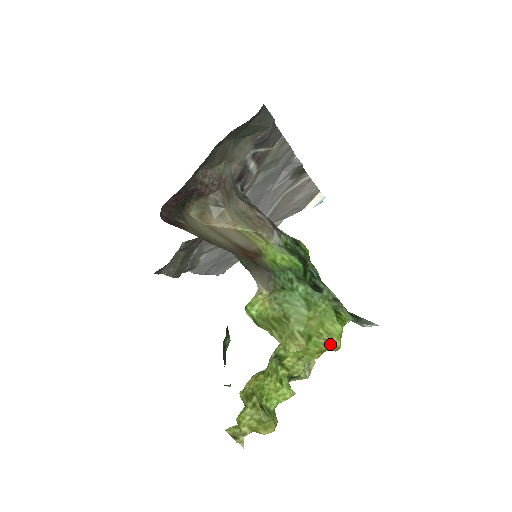
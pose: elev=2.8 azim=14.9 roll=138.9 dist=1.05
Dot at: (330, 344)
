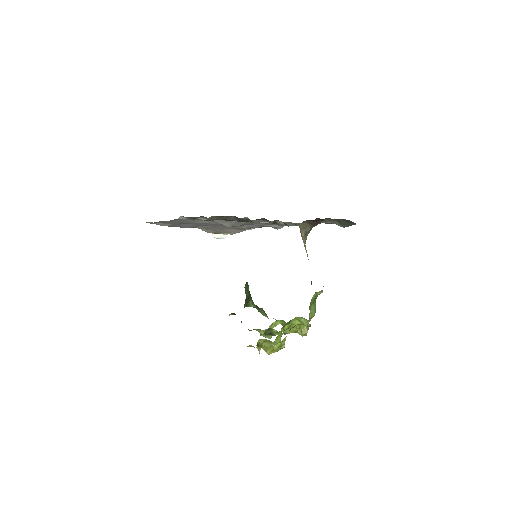
Dot at: (305, 332)
